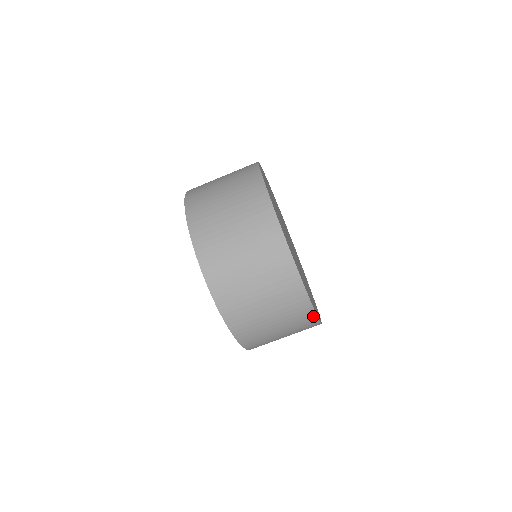
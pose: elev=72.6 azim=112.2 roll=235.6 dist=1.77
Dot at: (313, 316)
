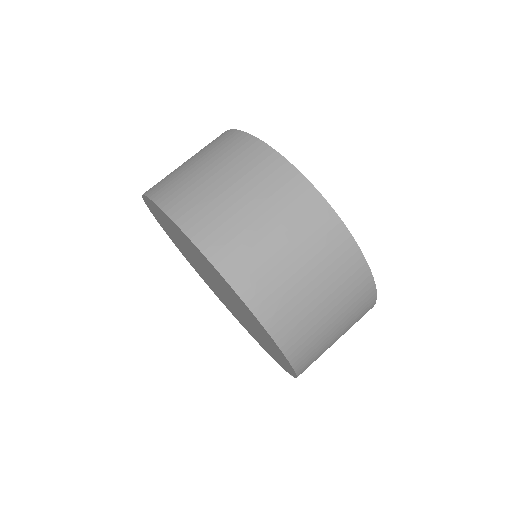
Dot at: (289, 169)
